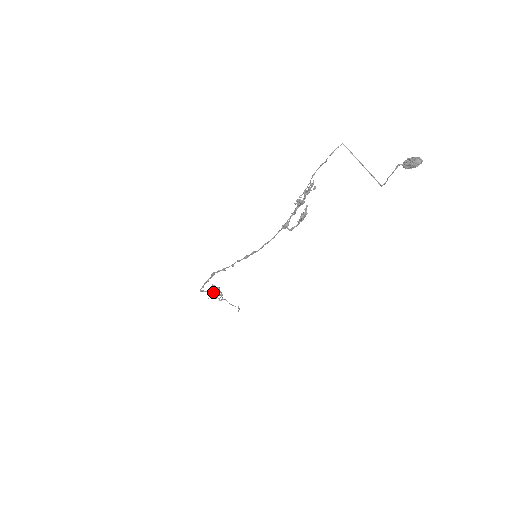
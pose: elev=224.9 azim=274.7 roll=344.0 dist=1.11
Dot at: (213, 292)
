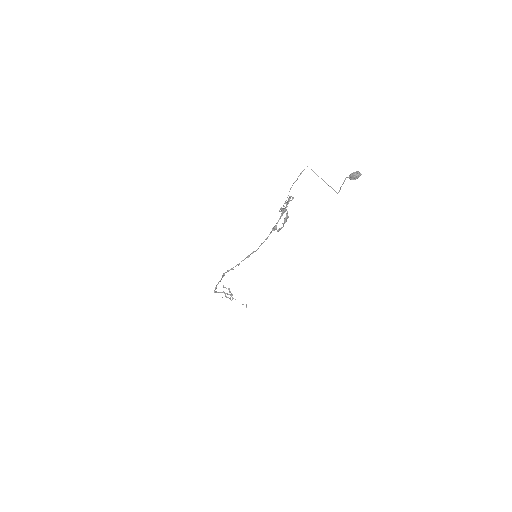
Dot at: (225, 293)
